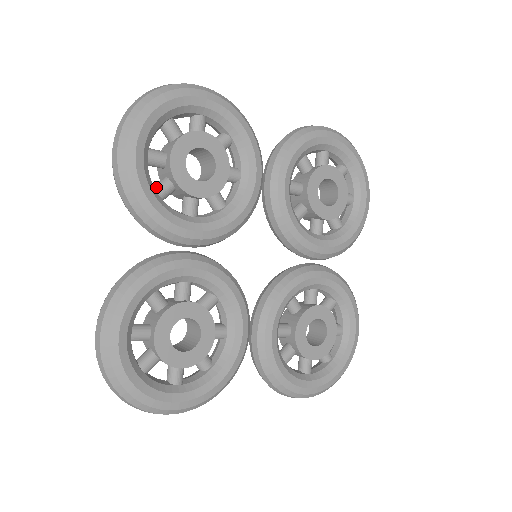
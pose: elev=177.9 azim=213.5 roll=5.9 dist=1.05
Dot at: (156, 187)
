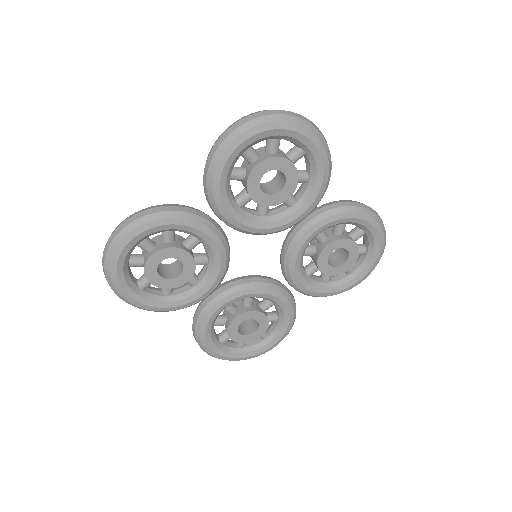
Dot at: (162, 292)
